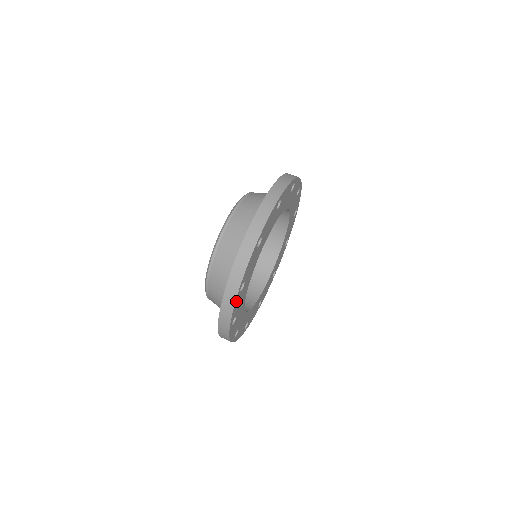
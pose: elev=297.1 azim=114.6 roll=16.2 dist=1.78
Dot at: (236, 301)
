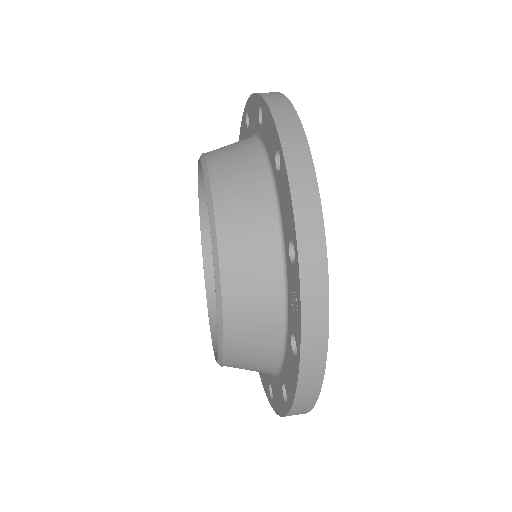
Dot at: (311, 173)
